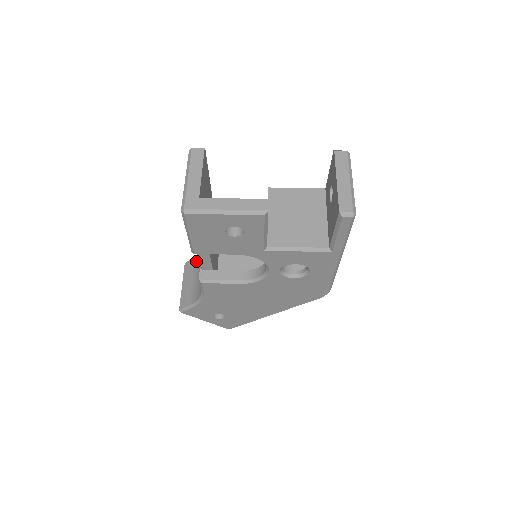
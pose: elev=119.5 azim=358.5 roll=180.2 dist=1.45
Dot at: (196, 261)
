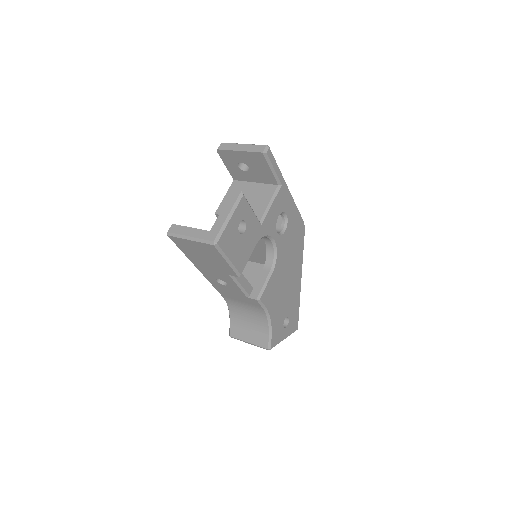
Dot at: (234, 321)
